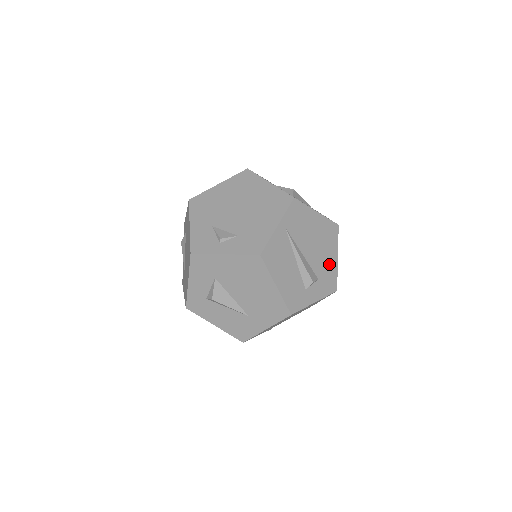
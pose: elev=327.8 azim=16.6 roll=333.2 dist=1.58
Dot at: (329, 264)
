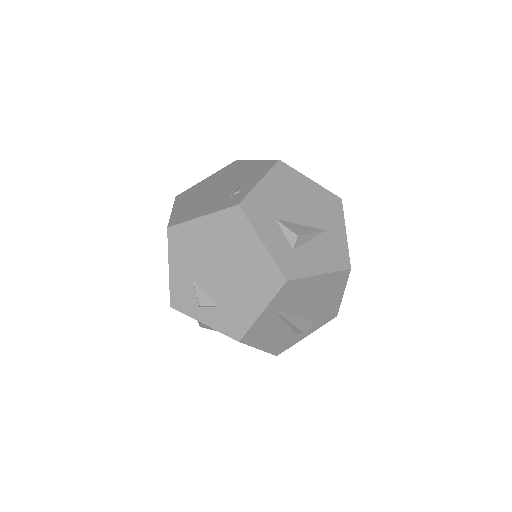
Dot at: (330, 304)
